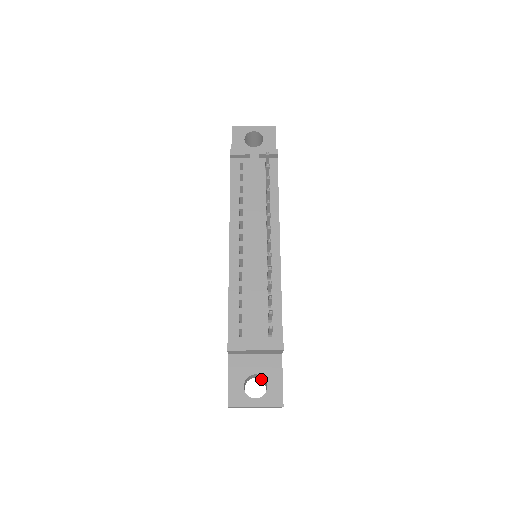
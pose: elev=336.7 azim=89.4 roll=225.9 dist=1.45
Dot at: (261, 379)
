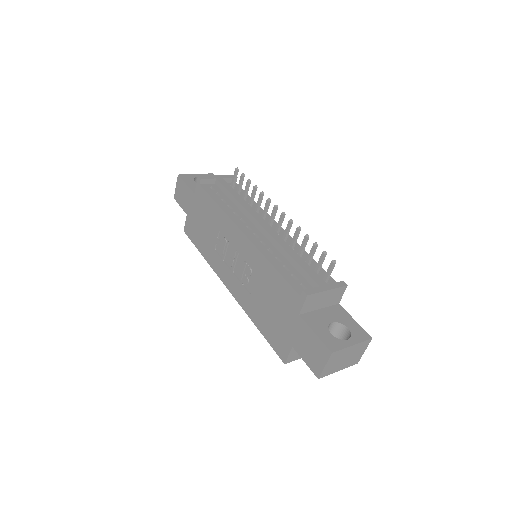
Dot at: occluded
